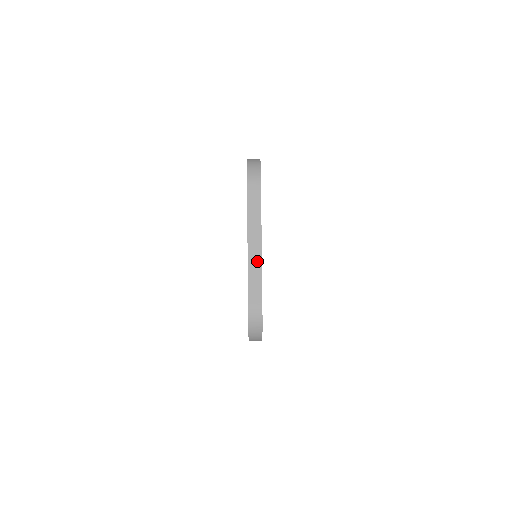
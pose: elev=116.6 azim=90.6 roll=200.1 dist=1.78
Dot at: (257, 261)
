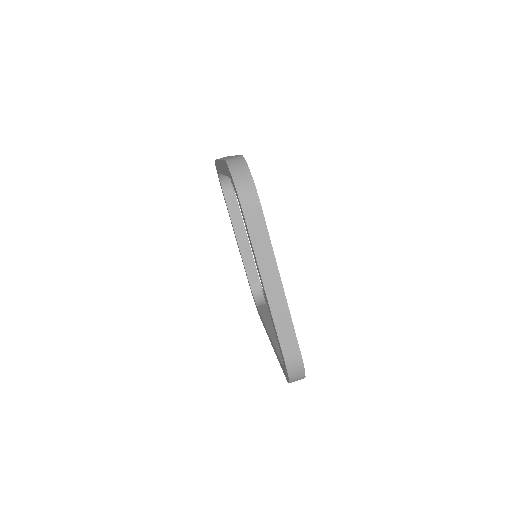
Dot at: (282, 306)
